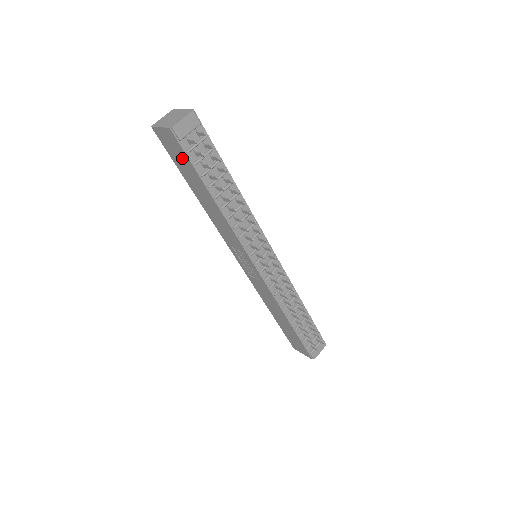
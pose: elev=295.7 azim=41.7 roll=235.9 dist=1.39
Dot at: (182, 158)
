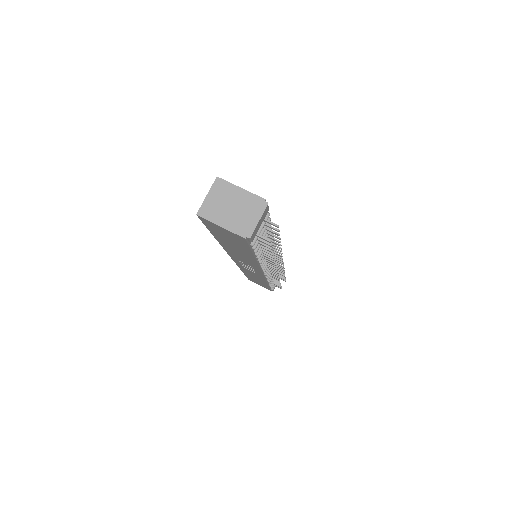
Dot at: (235, 241)
